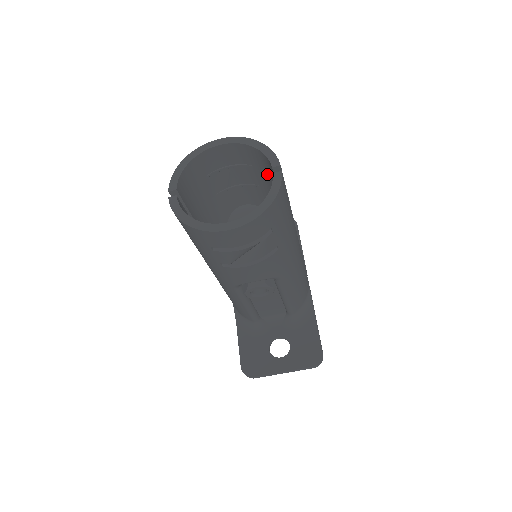
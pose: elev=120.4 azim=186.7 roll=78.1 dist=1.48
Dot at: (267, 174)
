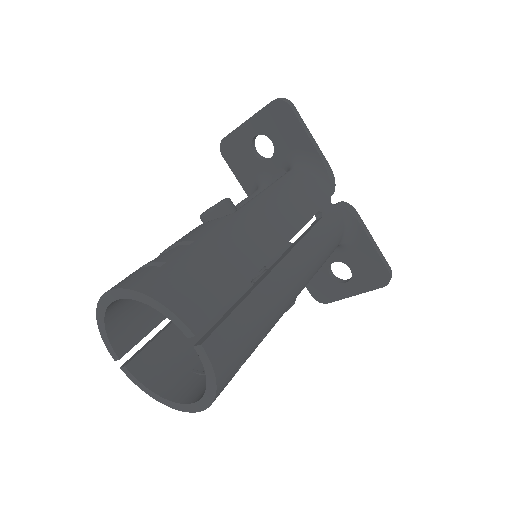
Dot at: occluded
